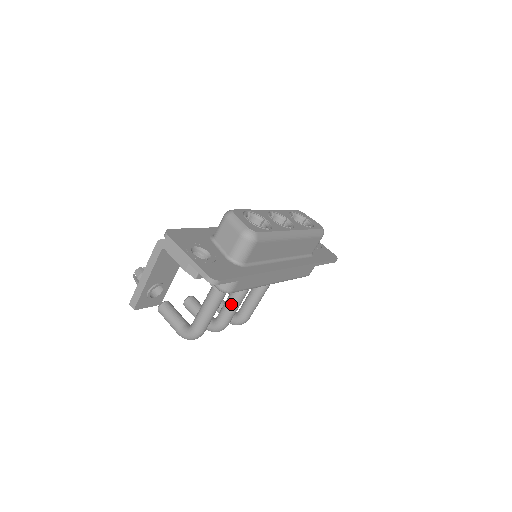
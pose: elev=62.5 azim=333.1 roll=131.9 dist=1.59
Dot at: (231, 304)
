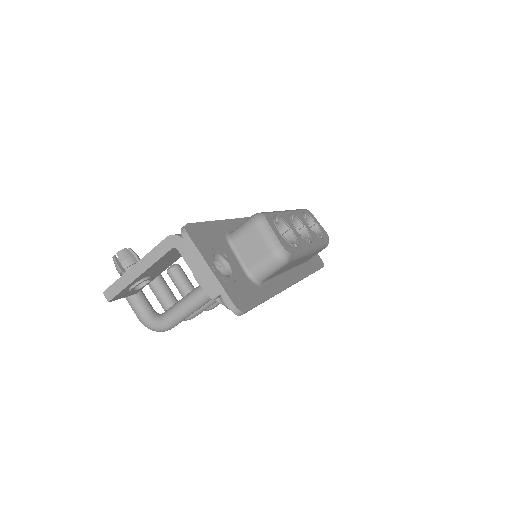
Dot at: occluded
